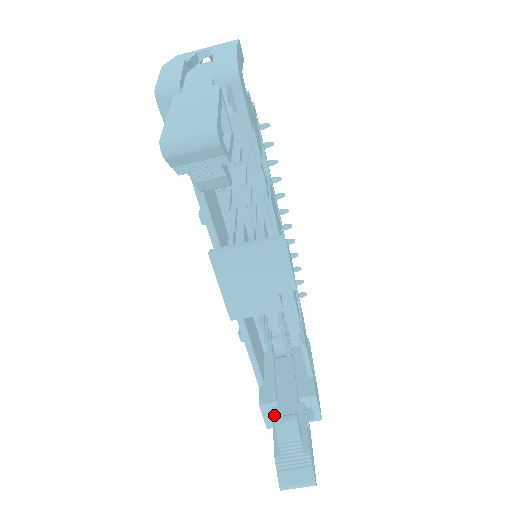
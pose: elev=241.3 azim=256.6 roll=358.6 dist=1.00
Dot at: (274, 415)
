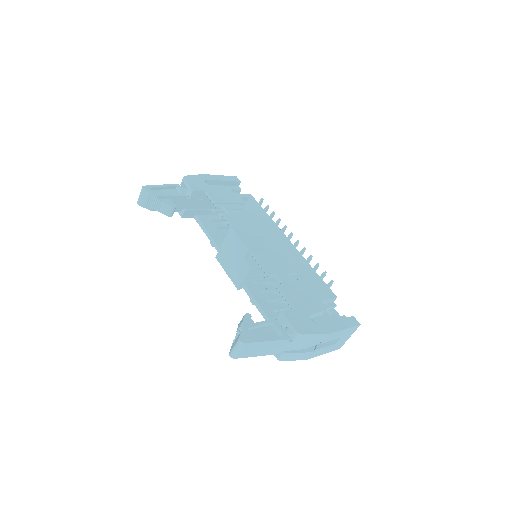
Dot at: occluded
